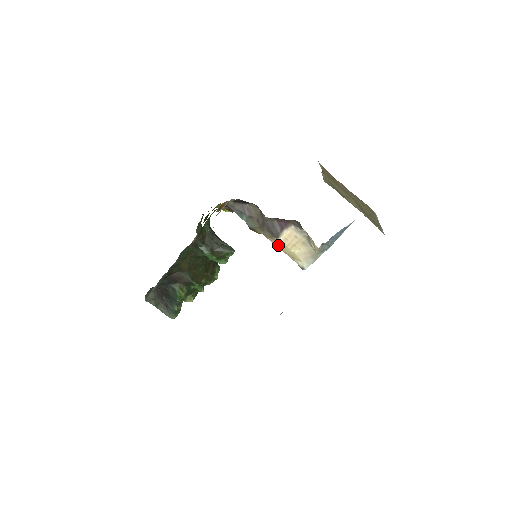
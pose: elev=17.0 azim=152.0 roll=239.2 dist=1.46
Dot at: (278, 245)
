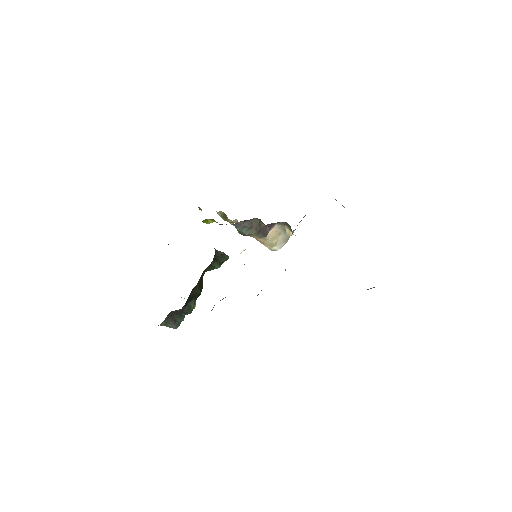
Dot at: (263, 241)
